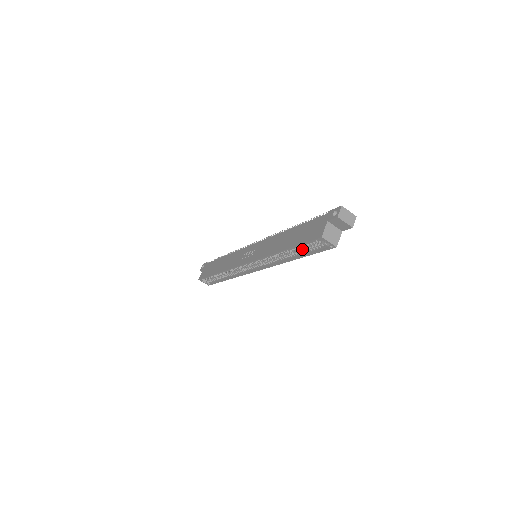
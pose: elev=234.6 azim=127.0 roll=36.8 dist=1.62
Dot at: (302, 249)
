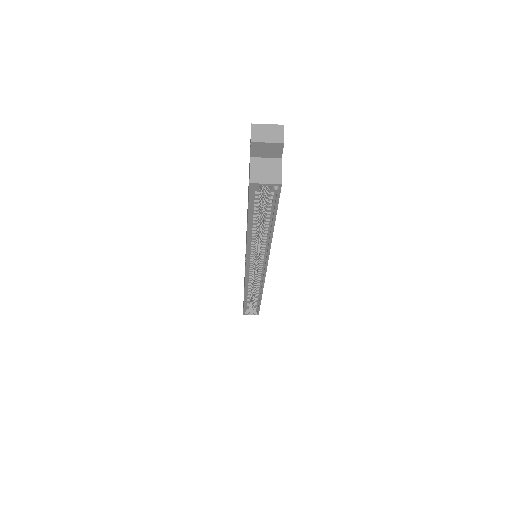
Dot at: (263, 216)
